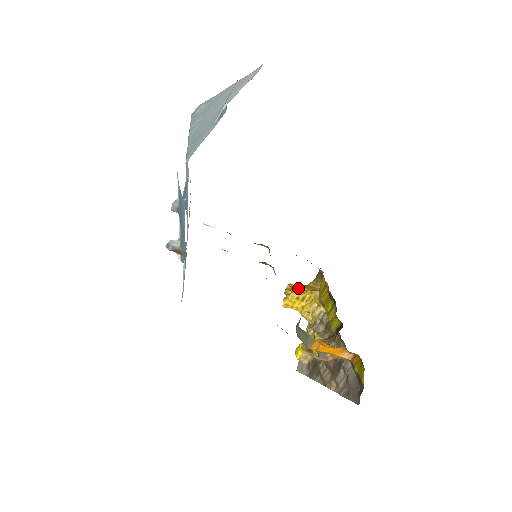
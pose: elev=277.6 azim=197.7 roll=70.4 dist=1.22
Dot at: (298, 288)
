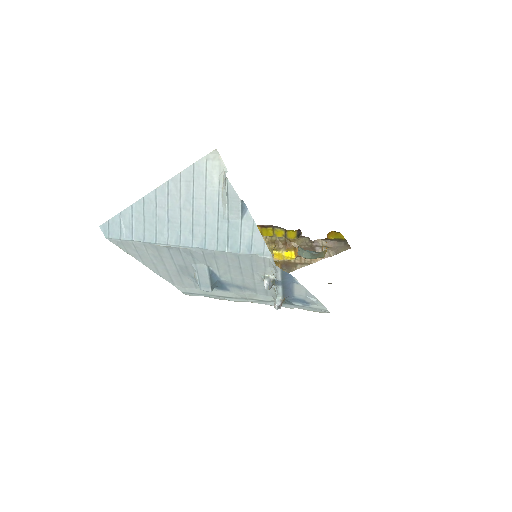
Dot at: occluded
